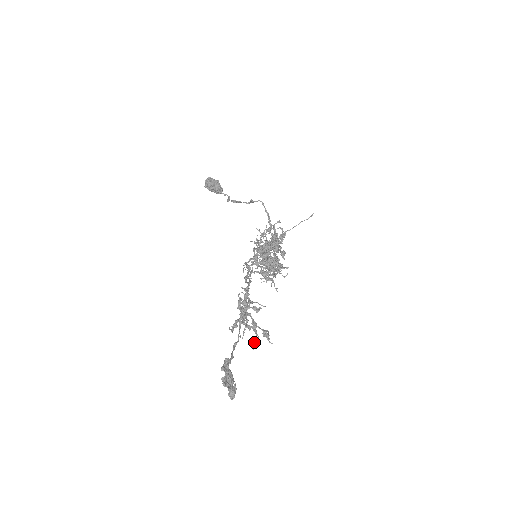
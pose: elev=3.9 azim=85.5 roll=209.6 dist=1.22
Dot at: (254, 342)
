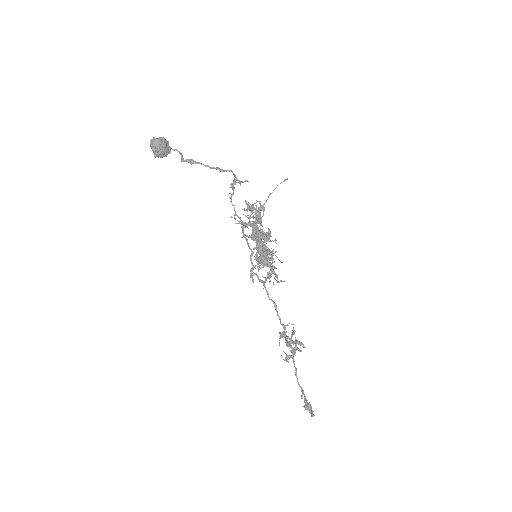
Dot at: occluded
